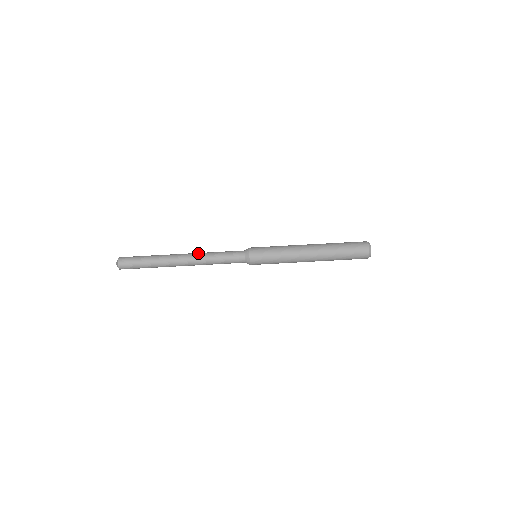
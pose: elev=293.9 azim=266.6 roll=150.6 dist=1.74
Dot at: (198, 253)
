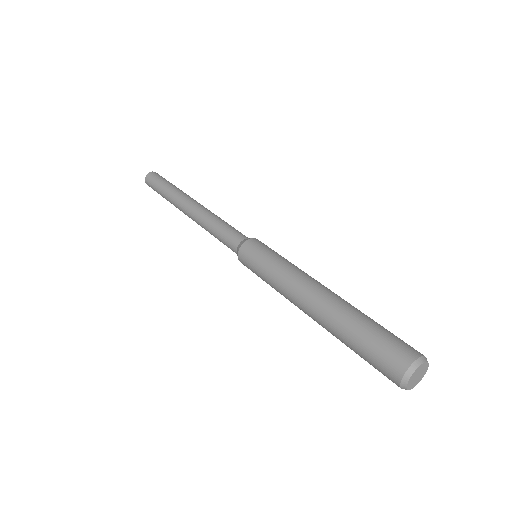
Dot at: occluded
